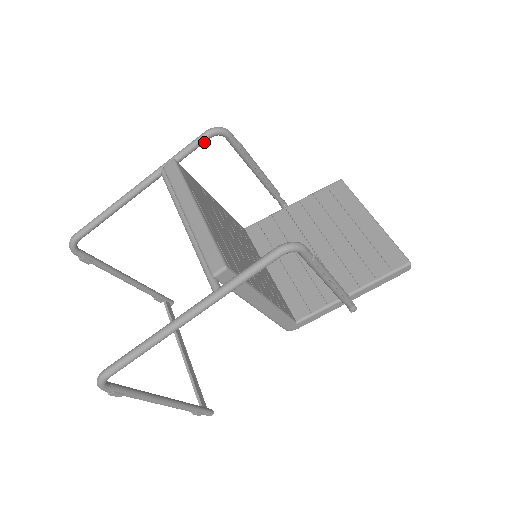
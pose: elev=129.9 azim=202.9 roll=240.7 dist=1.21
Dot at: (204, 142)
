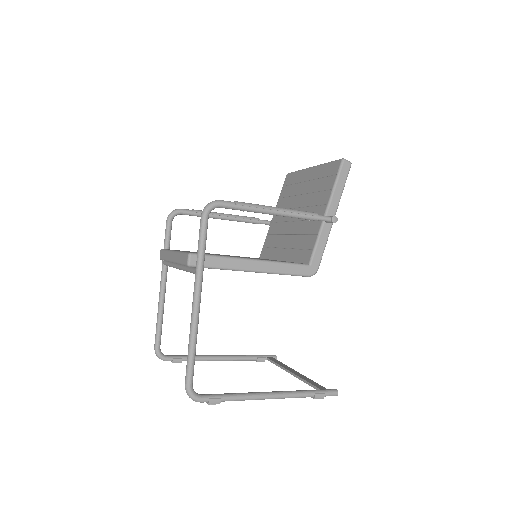
Dot at: (171, 227)
